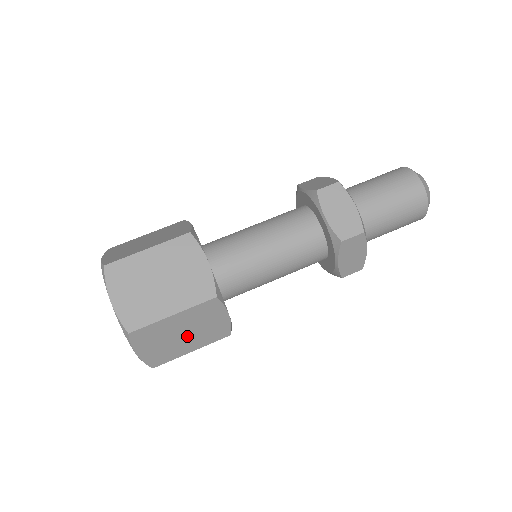
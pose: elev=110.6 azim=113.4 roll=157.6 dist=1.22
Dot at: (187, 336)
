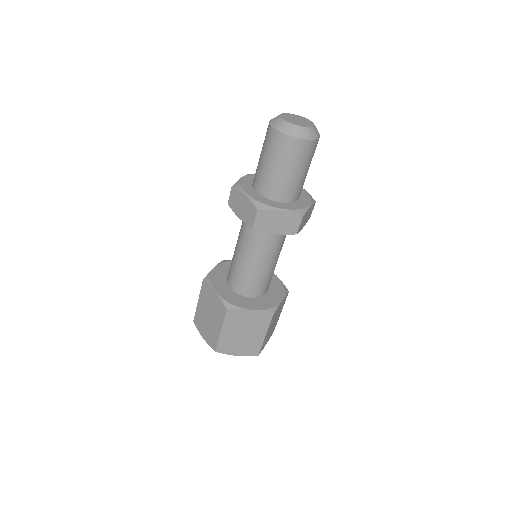
Dot at: occluded
